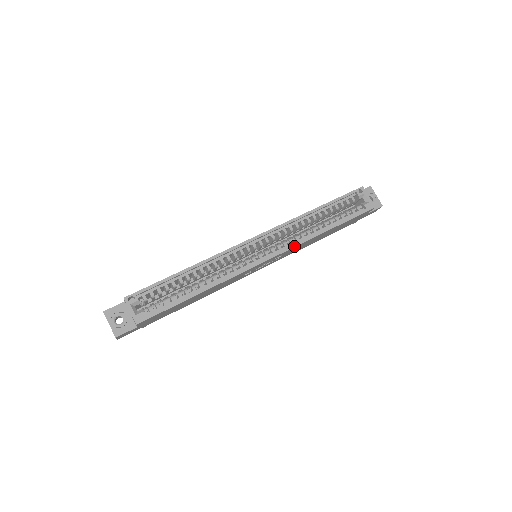
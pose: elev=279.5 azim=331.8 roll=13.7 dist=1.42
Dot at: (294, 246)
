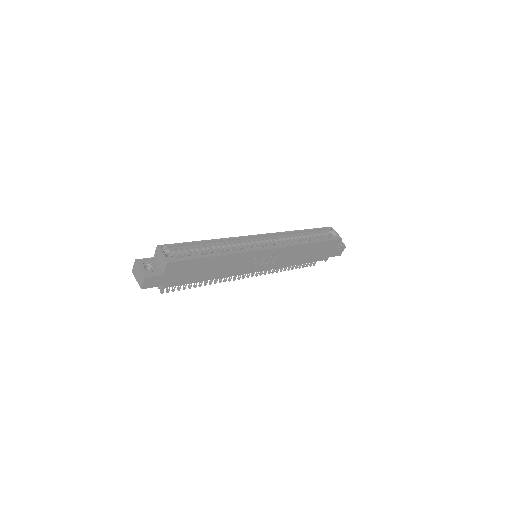
Dot at: (287, 246)
